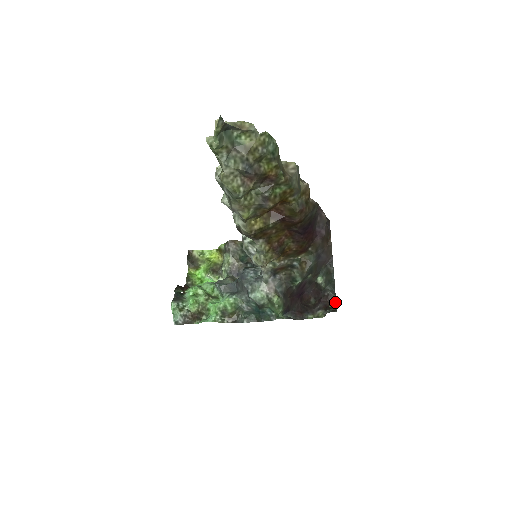
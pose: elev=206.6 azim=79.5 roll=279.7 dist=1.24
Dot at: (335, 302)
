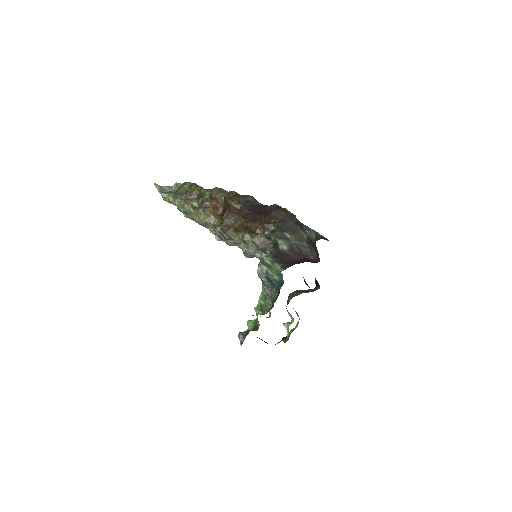
Dot at: (323, 237)
